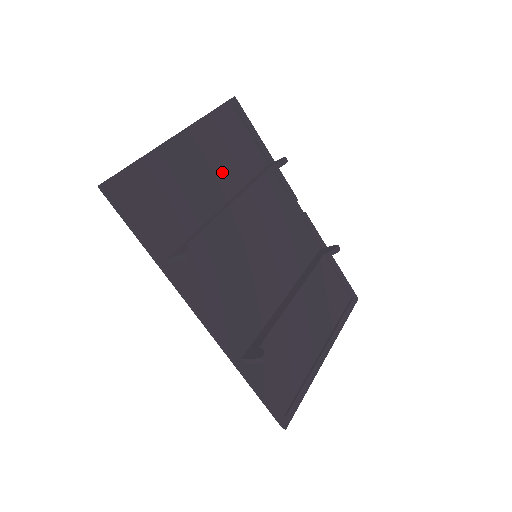
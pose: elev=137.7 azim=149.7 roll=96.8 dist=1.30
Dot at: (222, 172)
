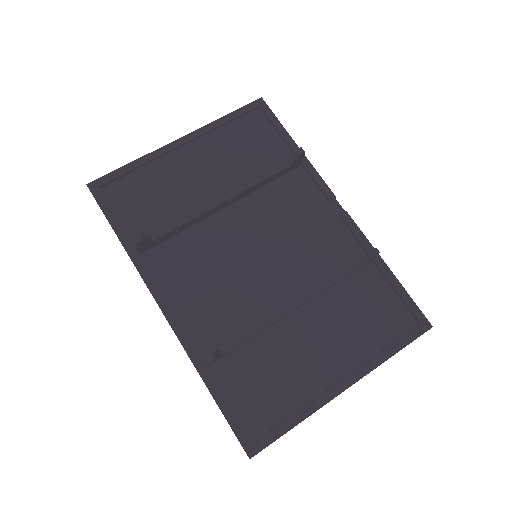
Dot at: (227, 171)
